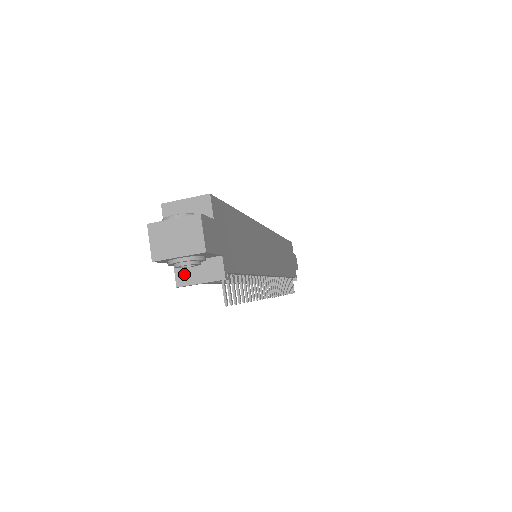
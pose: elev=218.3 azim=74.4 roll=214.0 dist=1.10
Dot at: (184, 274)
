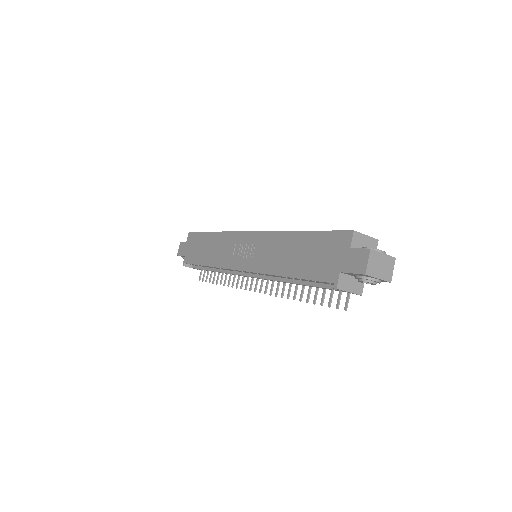
Dot at: (343, 282)
